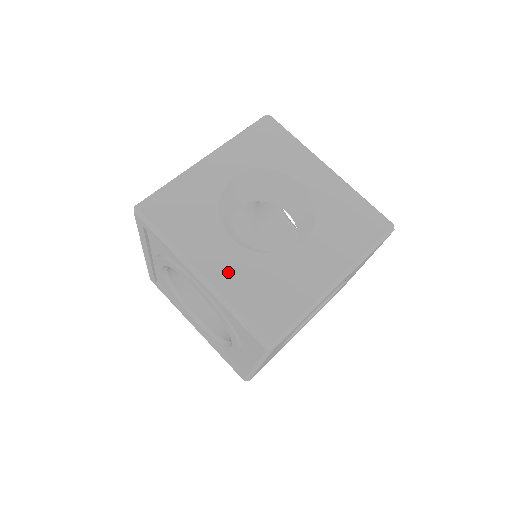
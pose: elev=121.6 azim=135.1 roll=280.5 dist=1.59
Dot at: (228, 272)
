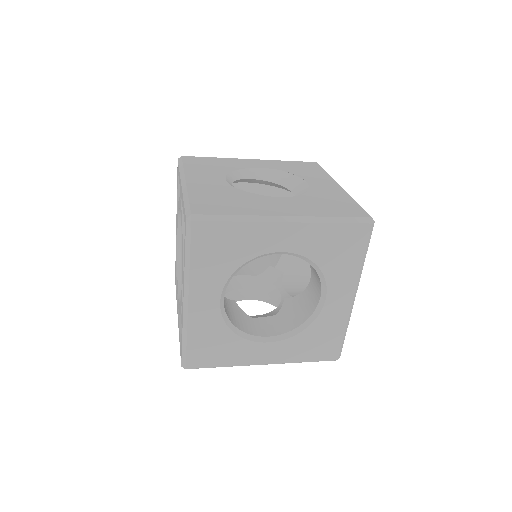
Dot at: (205, 186)
